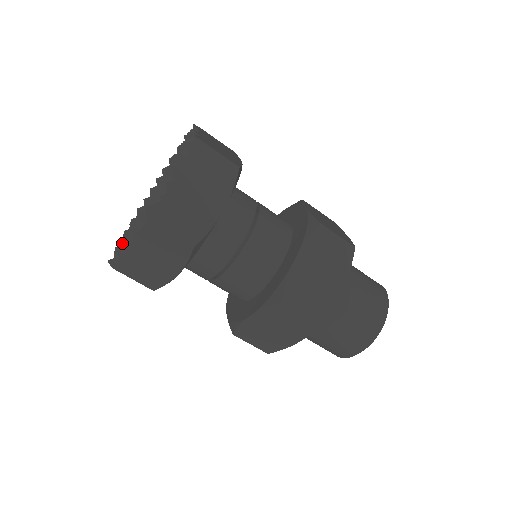
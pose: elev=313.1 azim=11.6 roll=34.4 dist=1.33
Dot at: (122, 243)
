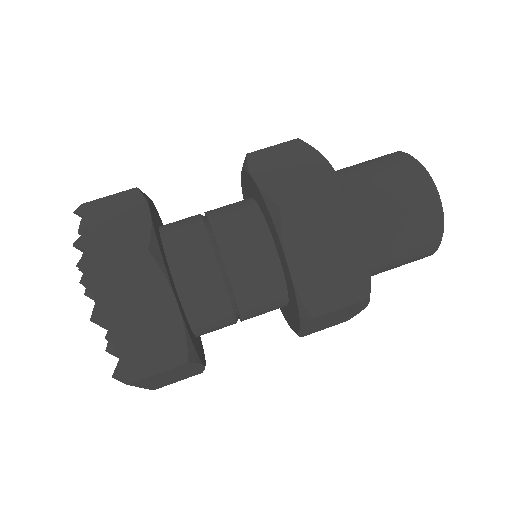
Dot at: occluded
